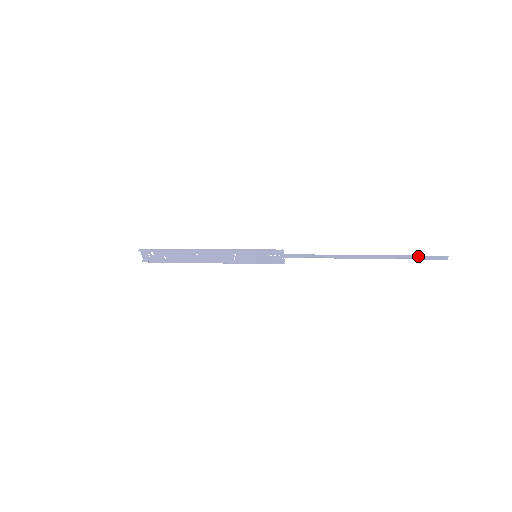
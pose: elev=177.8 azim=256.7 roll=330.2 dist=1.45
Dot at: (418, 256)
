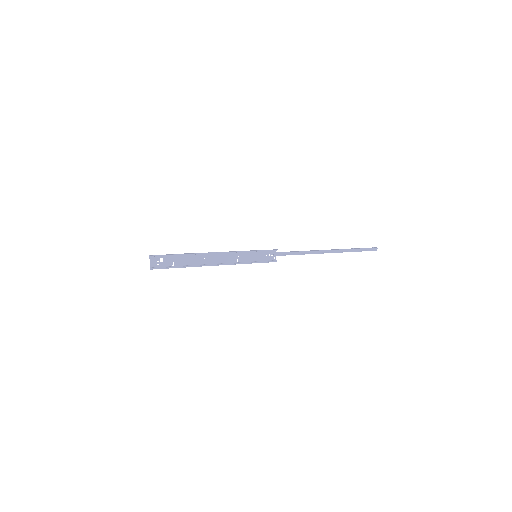
Dot at: (362, 248)
